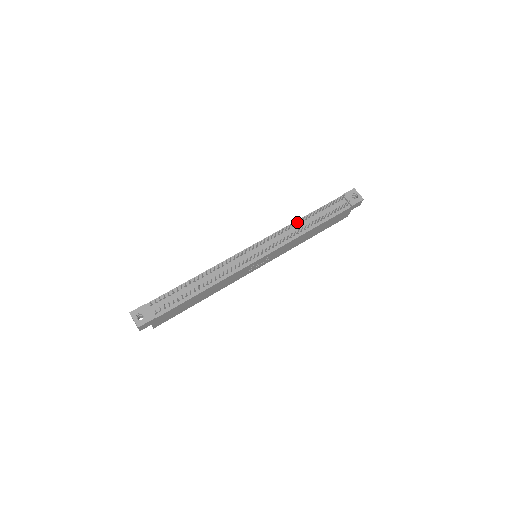
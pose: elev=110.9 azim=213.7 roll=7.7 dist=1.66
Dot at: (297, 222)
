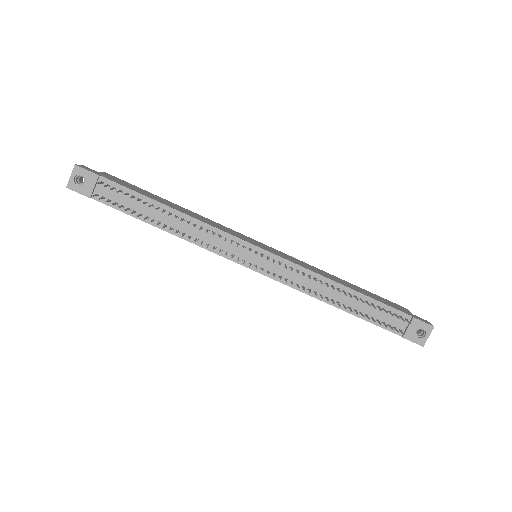
Dot at: (332, 282)
